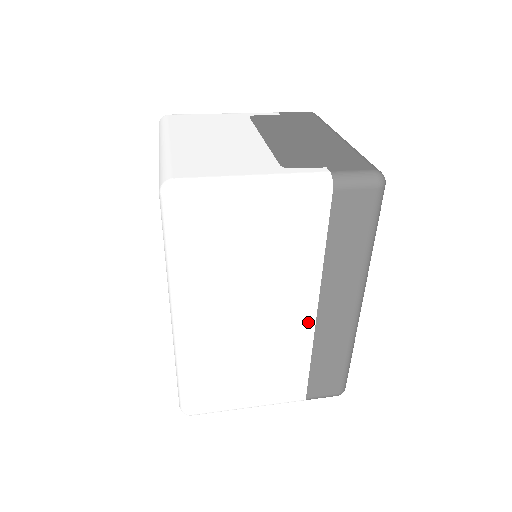
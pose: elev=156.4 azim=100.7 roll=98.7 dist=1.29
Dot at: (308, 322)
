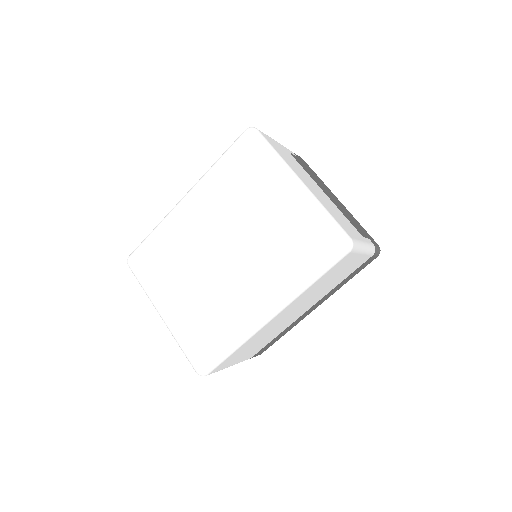
Dot at: occluded
